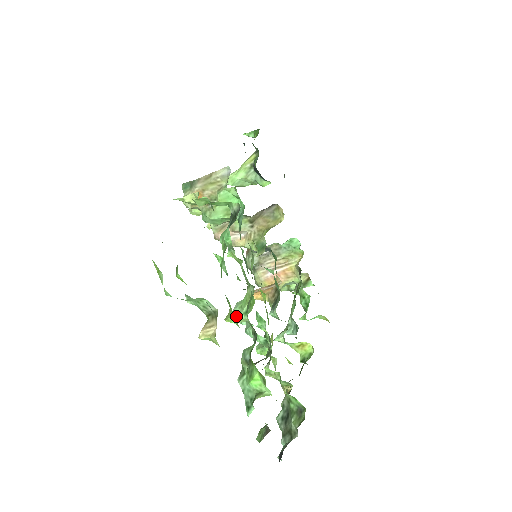
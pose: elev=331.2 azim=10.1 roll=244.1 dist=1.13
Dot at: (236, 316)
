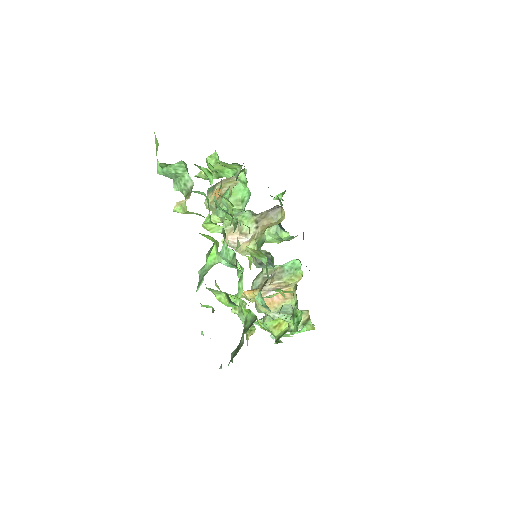
Dot at: occluded
